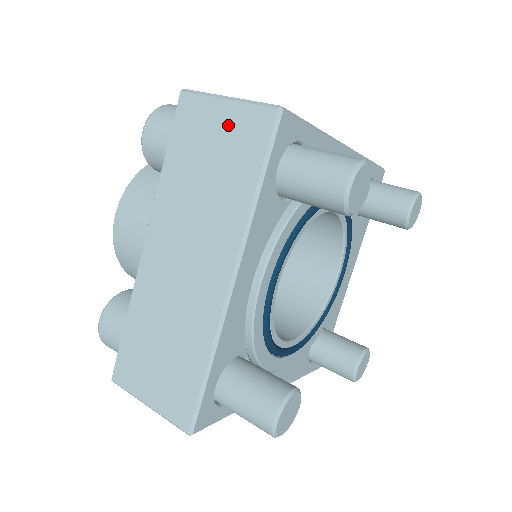
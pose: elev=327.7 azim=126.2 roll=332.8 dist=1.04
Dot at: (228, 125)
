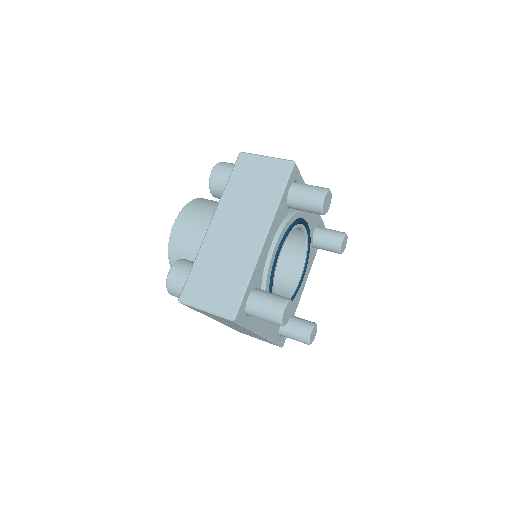
Dot at: (267, 168)
